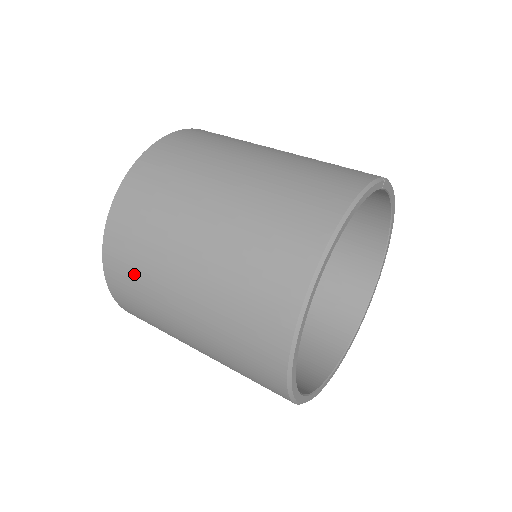
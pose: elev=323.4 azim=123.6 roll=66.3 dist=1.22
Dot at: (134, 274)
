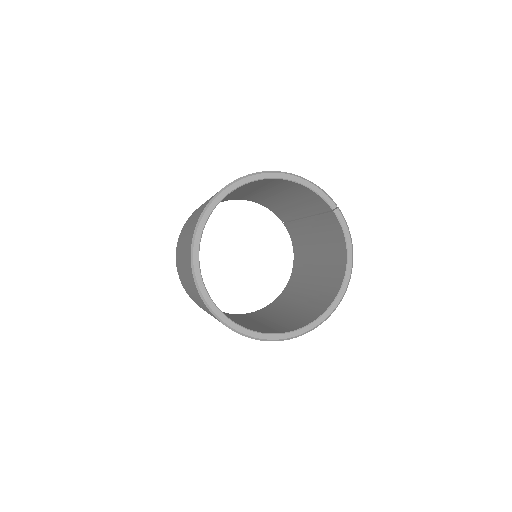
Dot at: occluded
